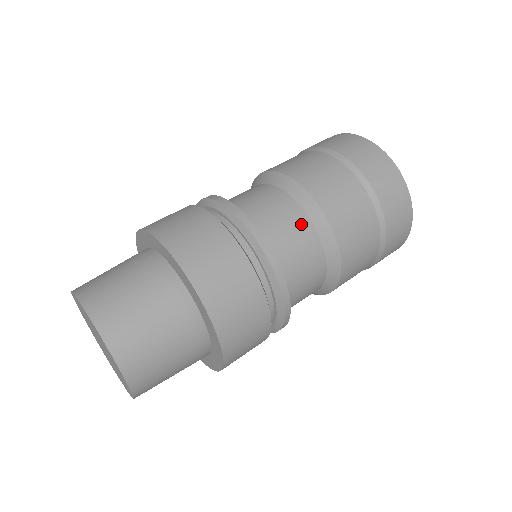
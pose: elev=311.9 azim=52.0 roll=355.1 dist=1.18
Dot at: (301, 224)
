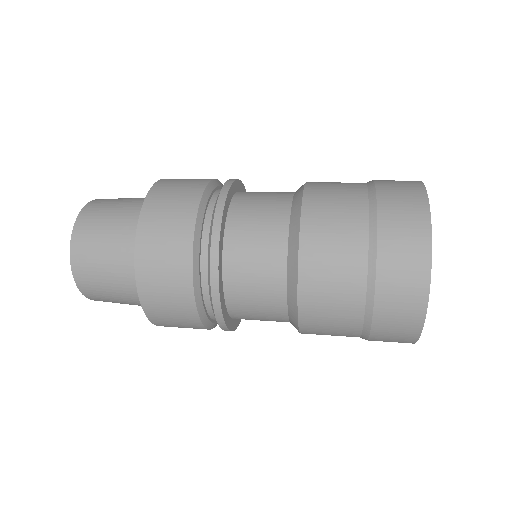
Dot at: (284, 192)
